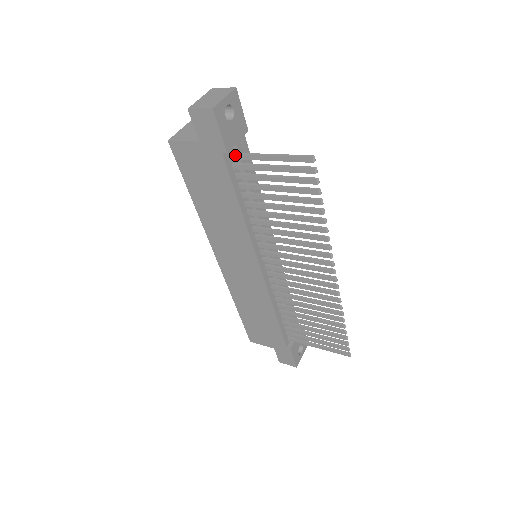
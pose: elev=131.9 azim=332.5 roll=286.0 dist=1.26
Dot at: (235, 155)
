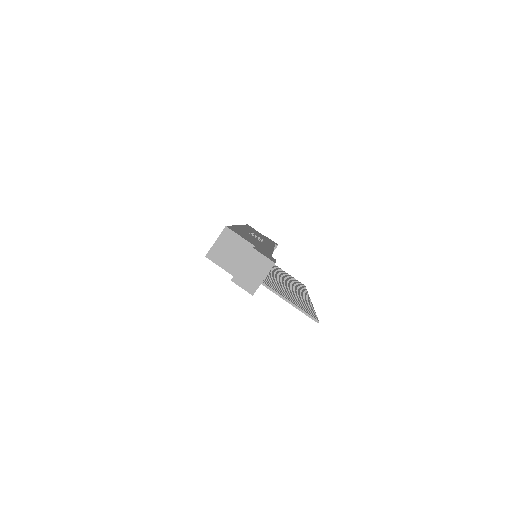
Dot at: occluded
